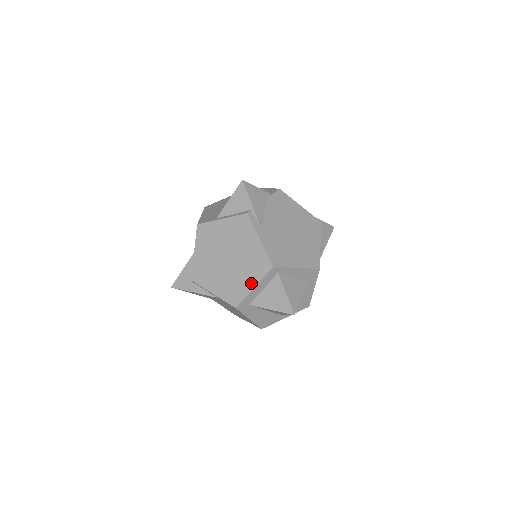
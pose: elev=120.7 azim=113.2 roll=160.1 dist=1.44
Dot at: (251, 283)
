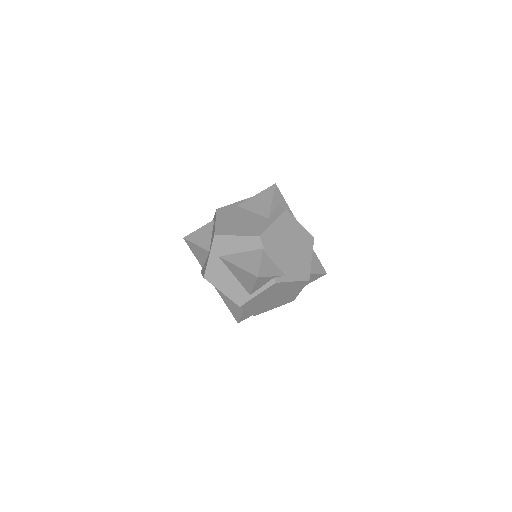
Dot at: (298, 292)
